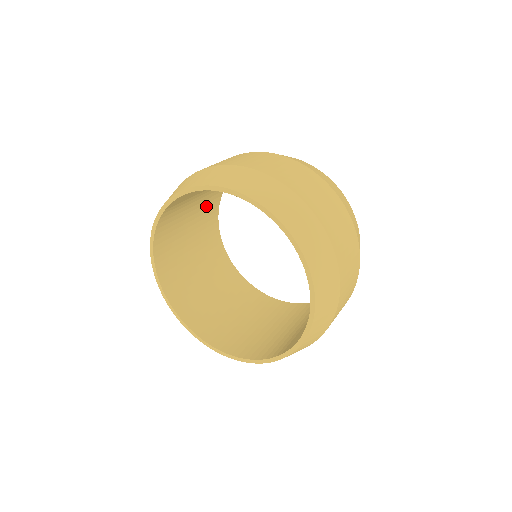
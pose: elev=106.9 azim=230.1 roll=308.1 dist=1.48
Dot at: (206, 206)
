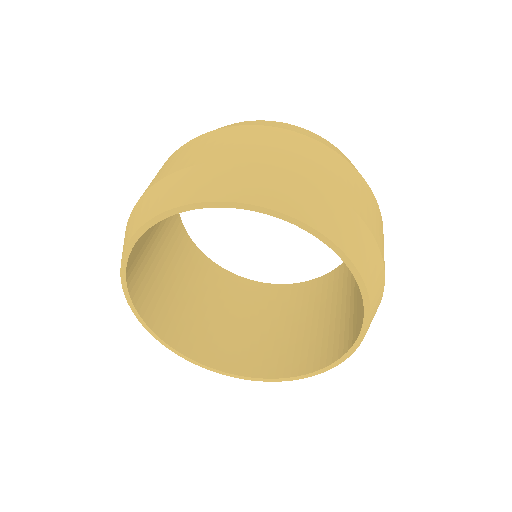
Dot at: occluded
